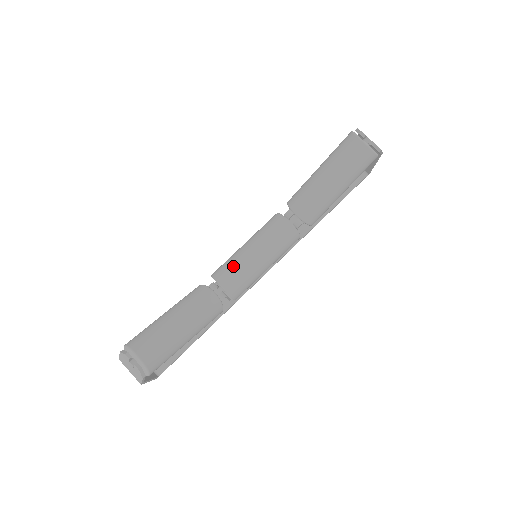
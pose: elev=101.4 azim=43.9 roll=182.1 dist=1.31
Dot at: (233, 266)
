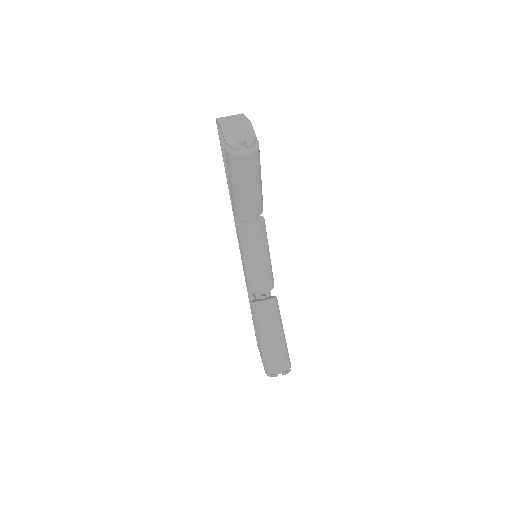
Dot at: (256, 280)
